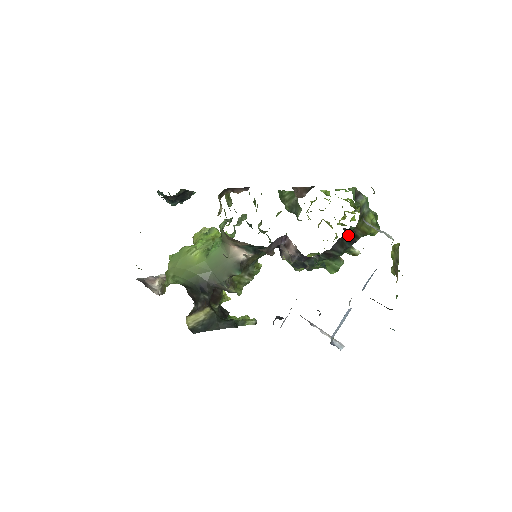
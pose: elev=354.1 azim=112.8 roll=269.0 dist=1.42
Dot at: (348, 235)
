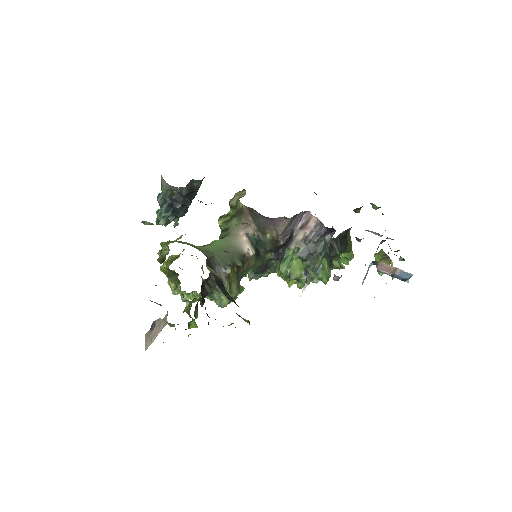
Dot at: (344, 237)
